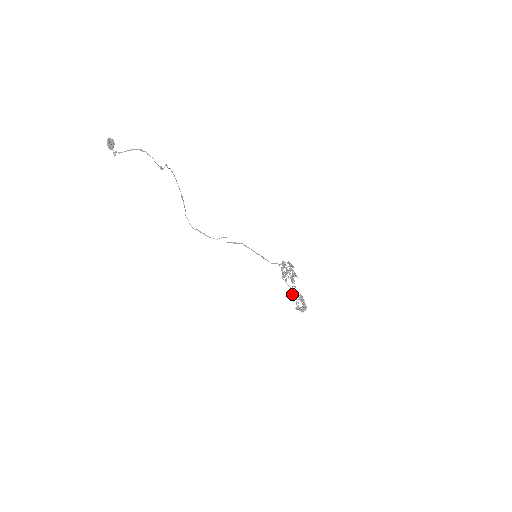
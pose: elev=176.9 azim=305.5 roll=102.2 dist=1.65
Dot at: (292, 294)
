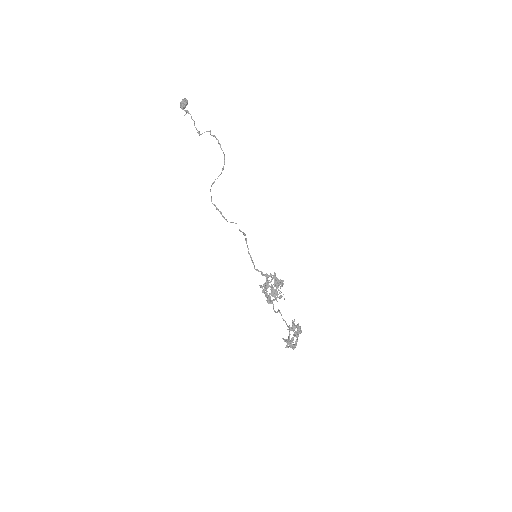
Dot at: occluded
